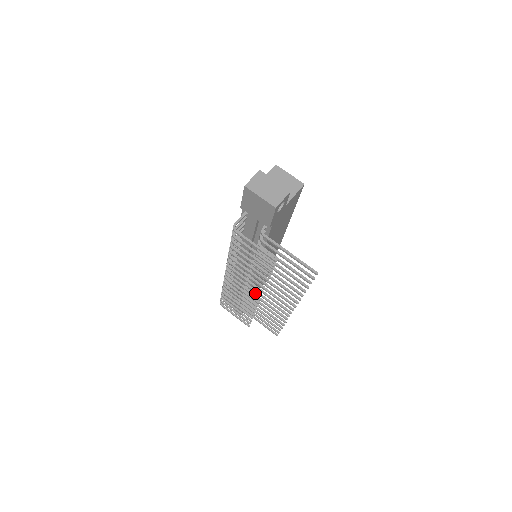
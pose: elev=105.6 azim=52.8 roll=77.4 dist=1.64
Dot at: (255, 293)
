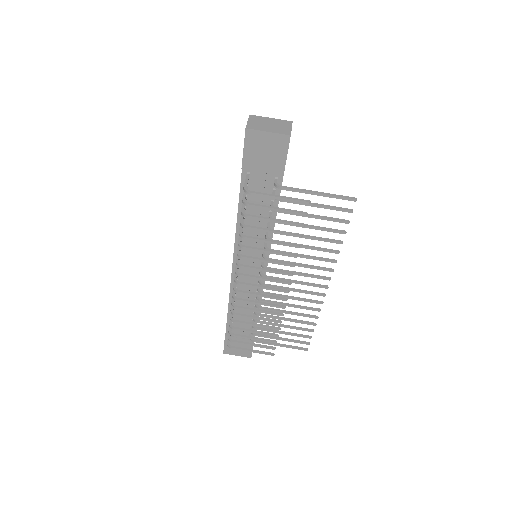
Dot at: occluded
